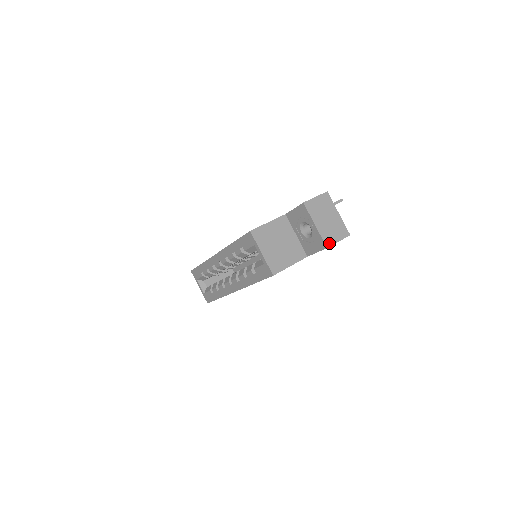
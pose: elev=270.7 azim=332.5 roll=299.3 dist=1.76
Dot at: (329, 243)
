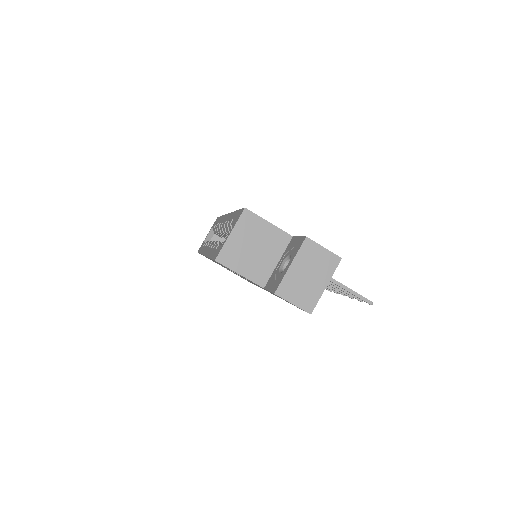
Dot at: (282, 293)
